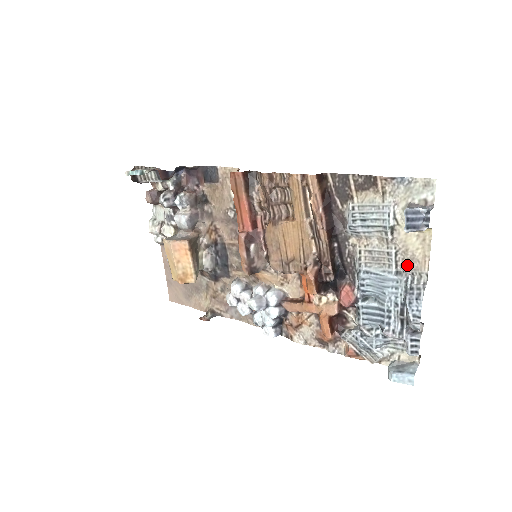
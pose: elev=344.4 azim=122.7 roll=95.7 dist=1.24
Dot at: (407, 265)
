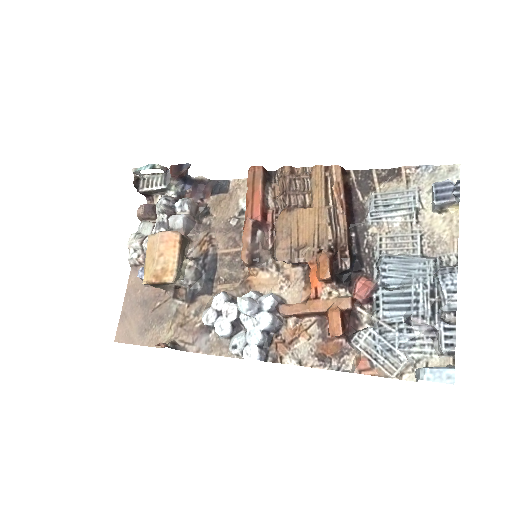
Dot at: (433, 249)
